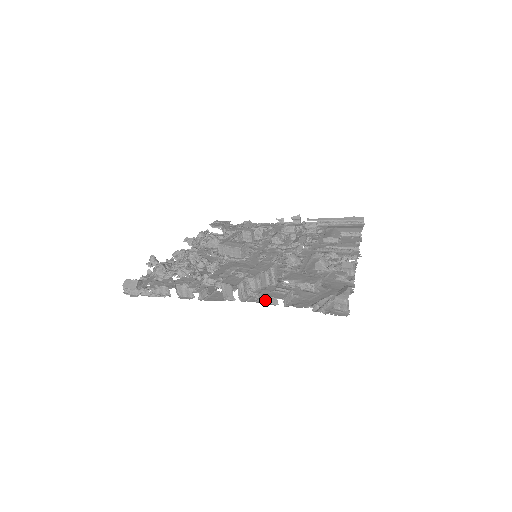
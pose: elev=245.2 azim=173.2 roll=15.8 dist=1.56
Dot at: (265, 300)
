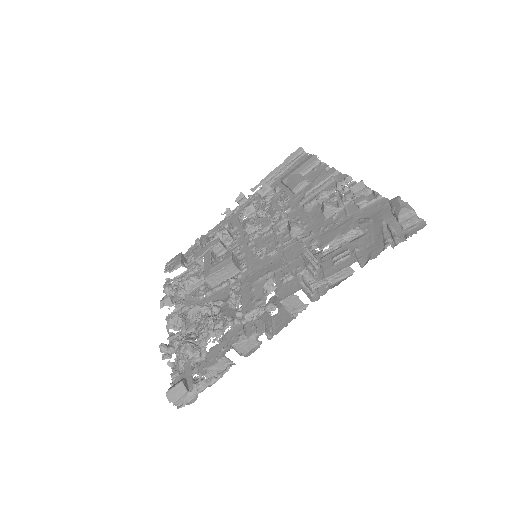
Dot at: (336, 279)
